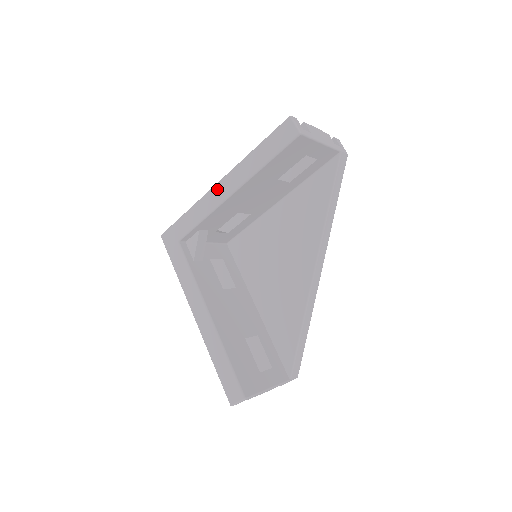
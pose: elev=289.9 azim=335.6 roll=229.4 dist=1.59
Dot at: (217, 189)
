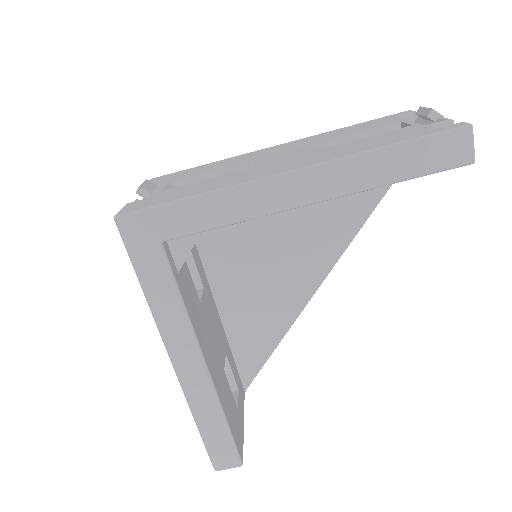
Dot at: (281, 184)
